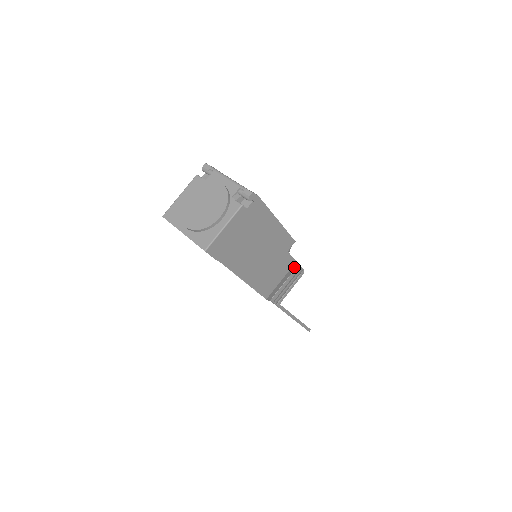
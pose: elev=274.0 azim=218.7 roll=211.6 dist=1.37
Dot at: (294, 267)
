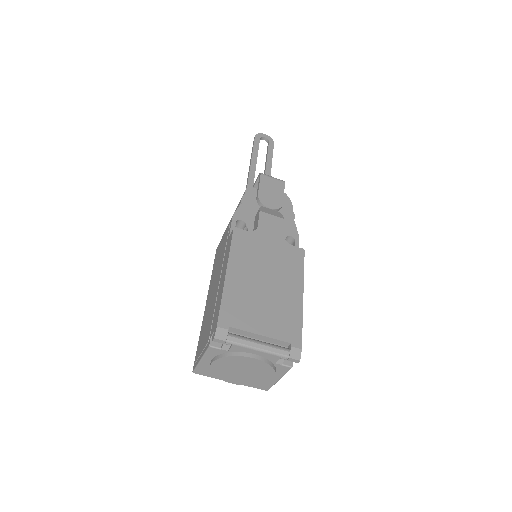
Dot at: occluded
